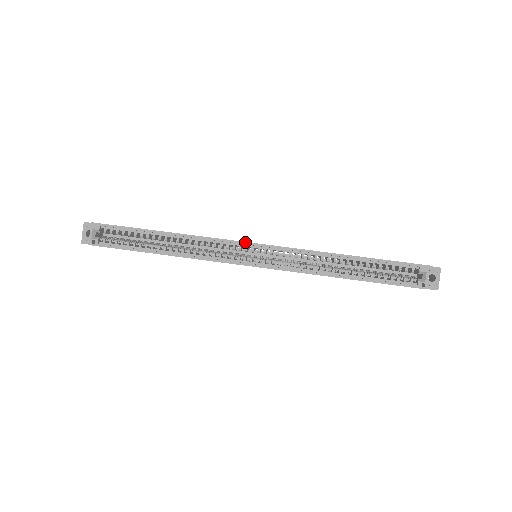
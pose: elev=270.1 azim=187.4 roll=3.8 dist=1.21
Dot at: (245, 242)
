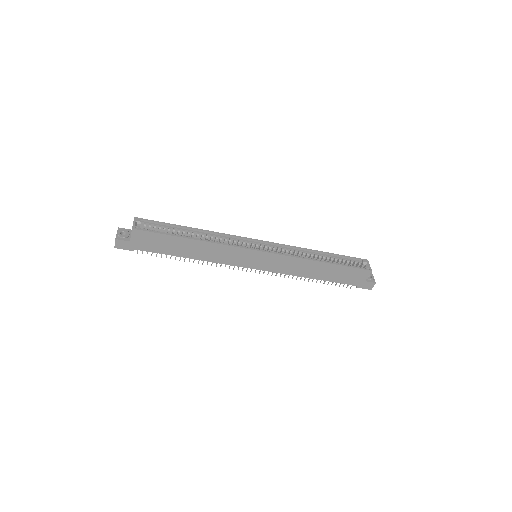
Dot at: occluded
